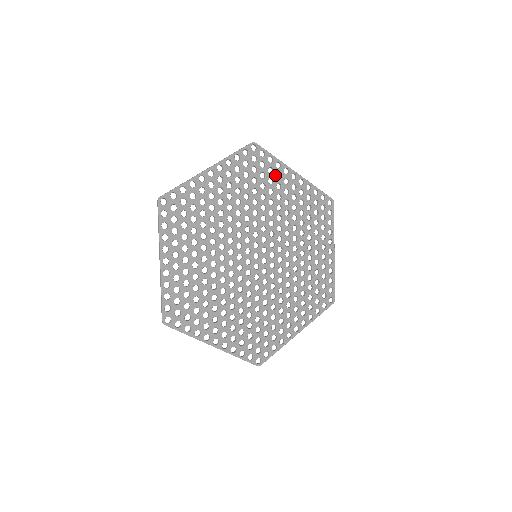
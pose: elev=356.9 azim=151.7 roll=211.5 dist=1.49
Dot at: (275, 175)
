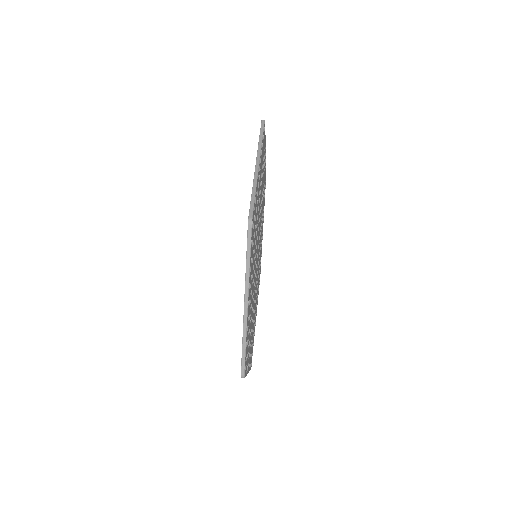
Dot at: occluded
